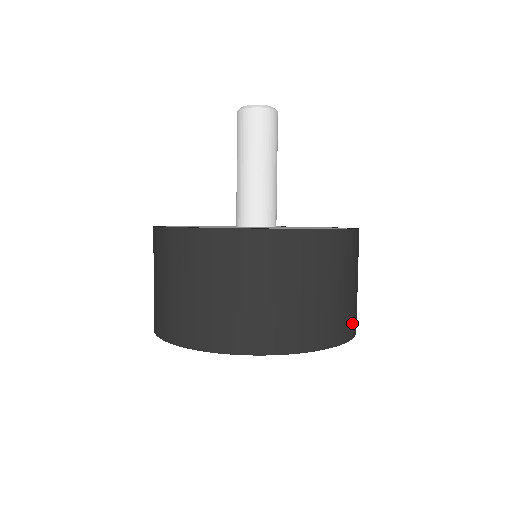
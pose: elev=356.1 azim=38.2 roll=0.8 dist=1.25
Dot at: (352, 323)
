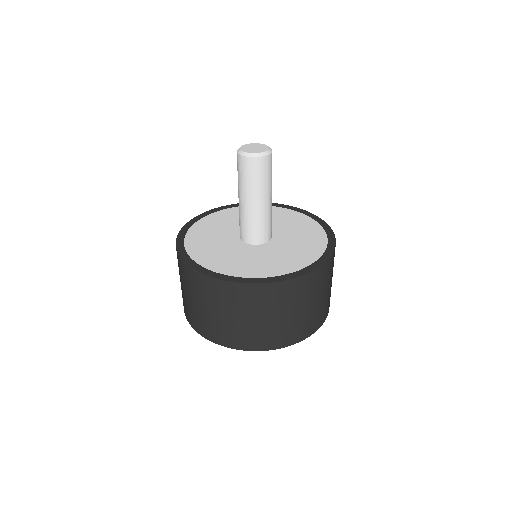
Dot at: (282, 339)
